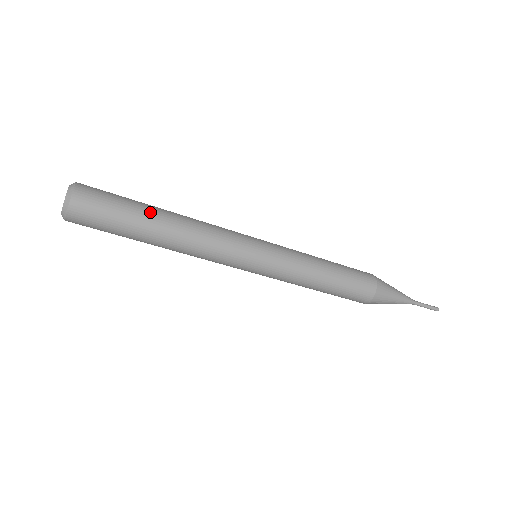
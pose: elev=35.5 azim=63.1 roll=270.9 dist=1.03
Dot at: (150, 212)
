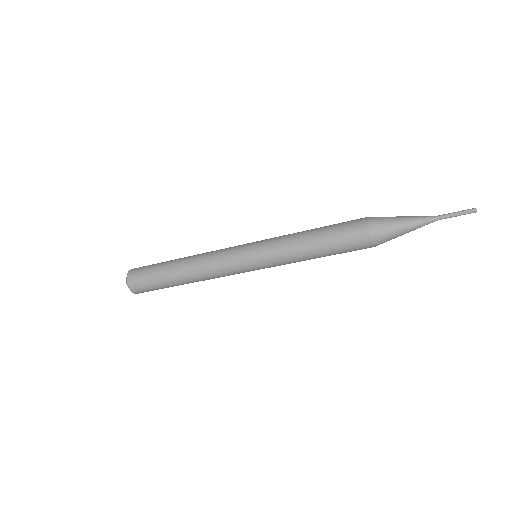
Dot at: (169, 276)
